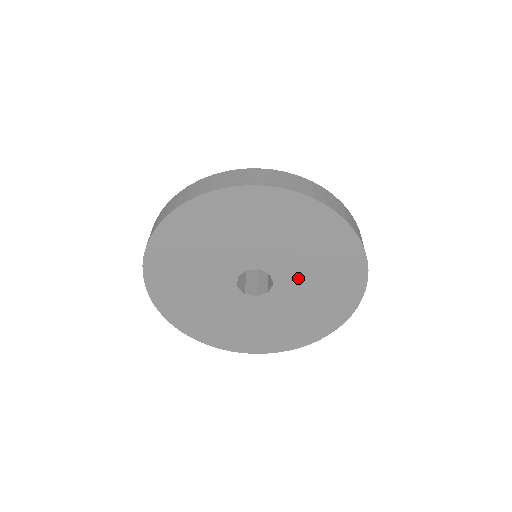
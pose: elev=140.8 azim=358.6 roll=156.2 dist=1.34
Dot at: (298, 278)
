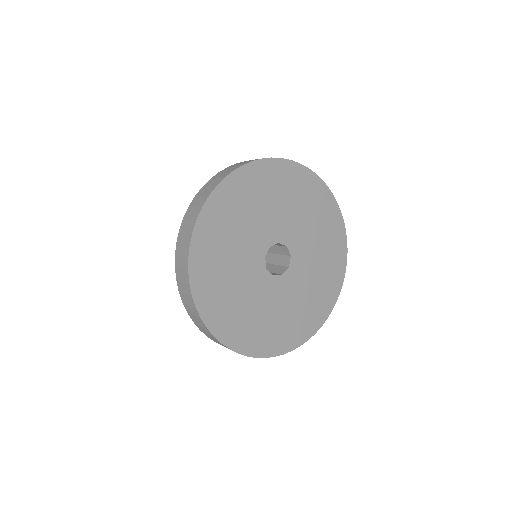
Dot at: (305, 243)
